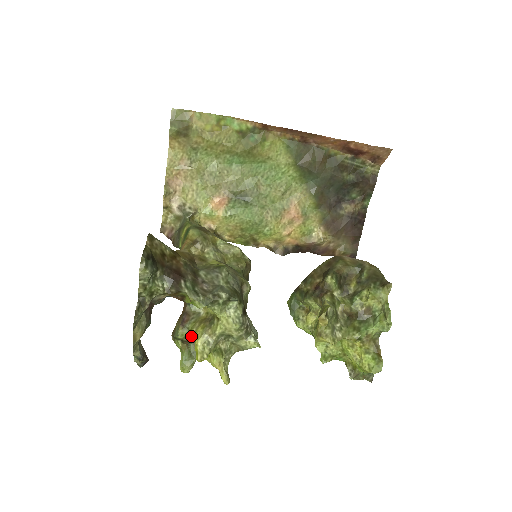
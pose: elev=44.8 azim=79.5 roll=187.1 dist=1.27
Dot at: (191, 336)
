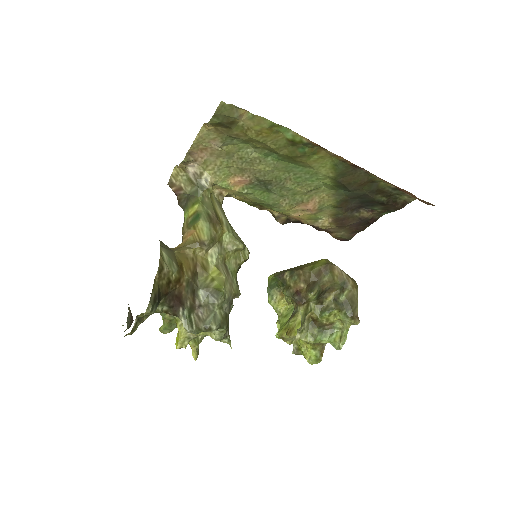
Dot at: occluded
